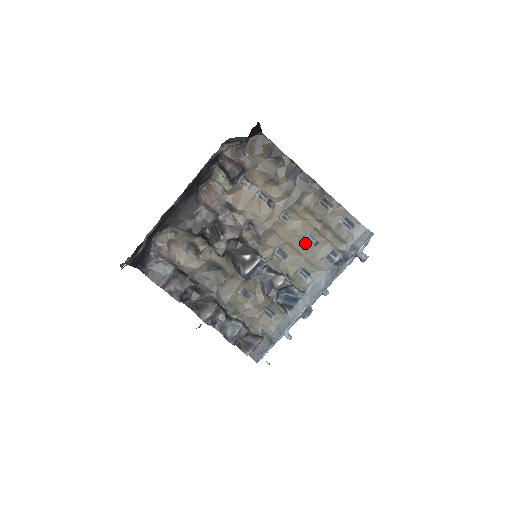
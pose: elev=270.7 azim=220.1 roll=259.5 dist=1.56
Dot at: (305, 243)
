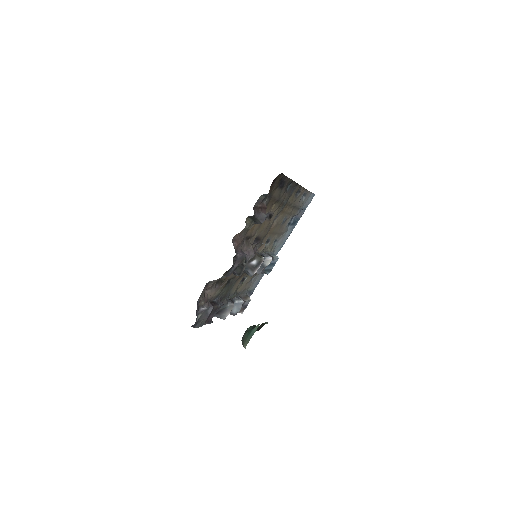
Dot at: (281, 225)
